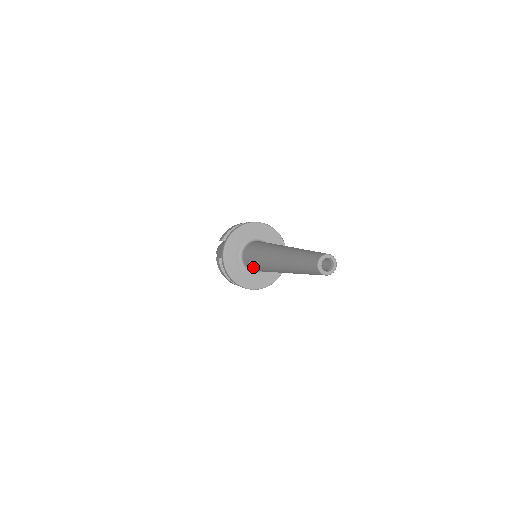
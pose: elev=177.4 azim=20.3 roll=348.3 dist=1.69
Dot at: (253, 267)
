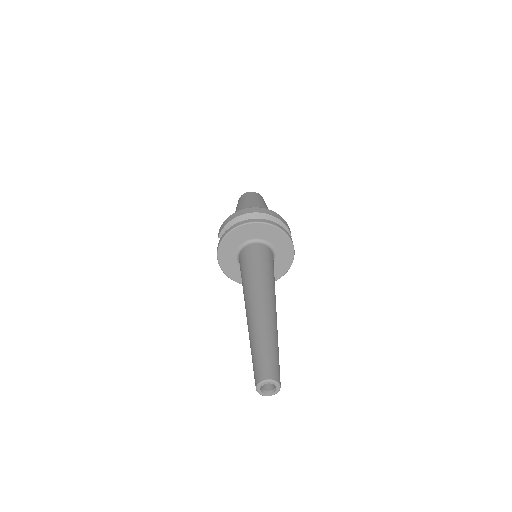
Dot at: occluded
